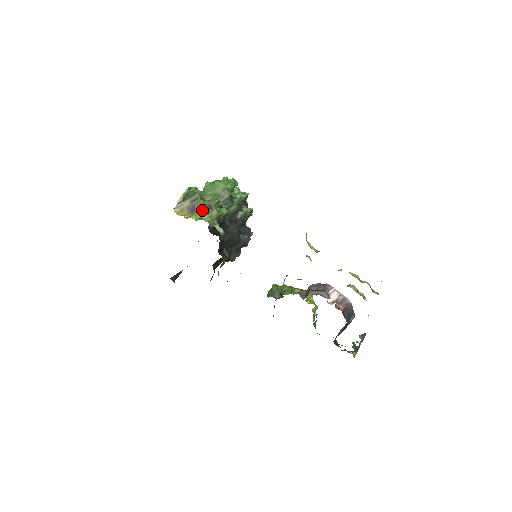
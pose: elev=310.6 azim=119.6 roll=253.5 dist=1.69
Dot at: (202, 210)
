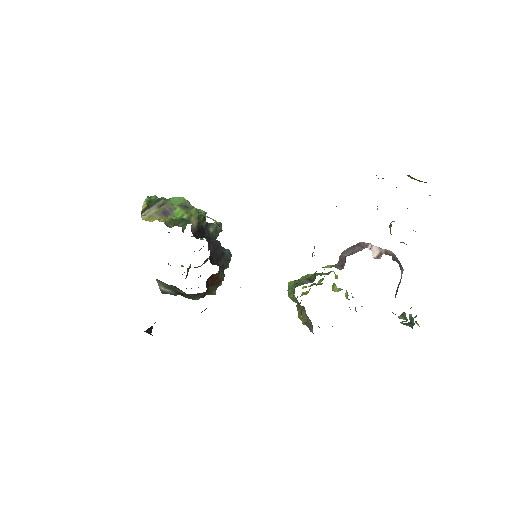
Dot at: (177, 211)
